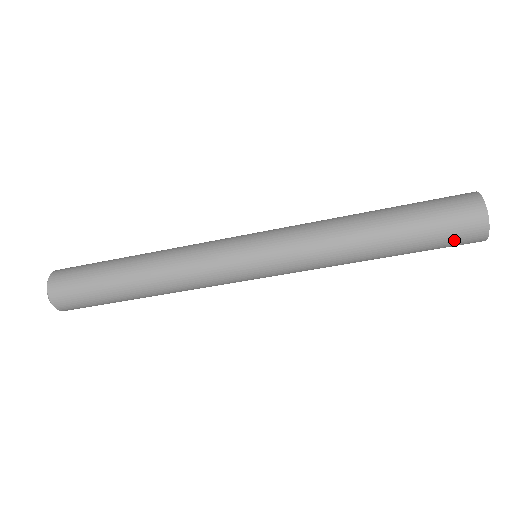
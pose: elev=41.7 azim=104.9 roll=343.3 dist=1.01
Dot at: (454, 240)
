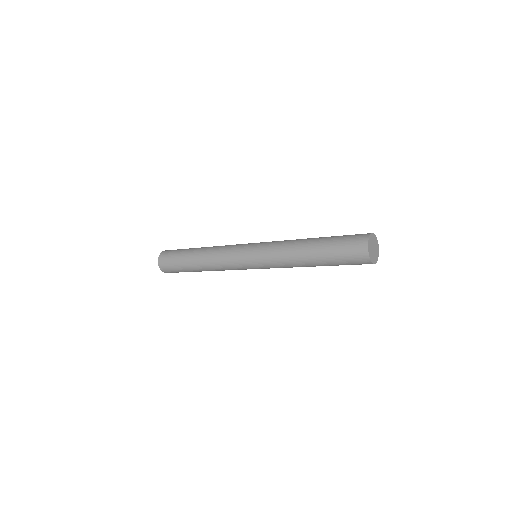
Dot at: (353, 263)
